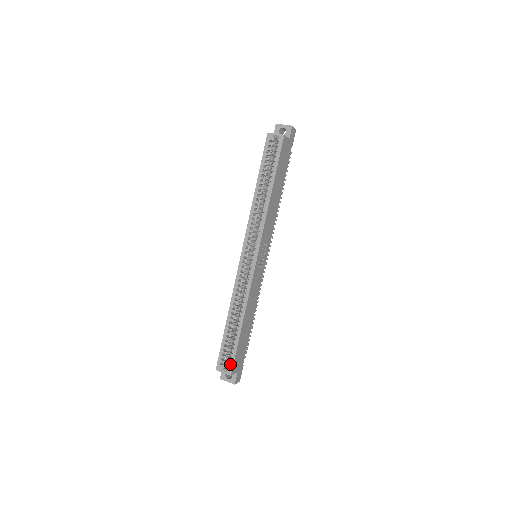
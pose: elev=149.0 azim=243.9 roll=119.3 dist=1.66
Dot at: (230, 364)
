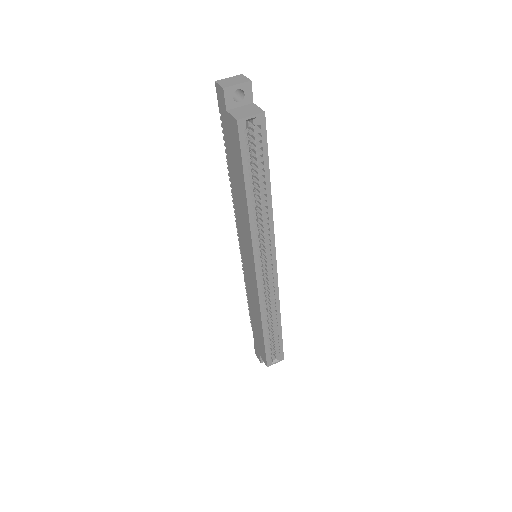
Dot at: (280, 354)
